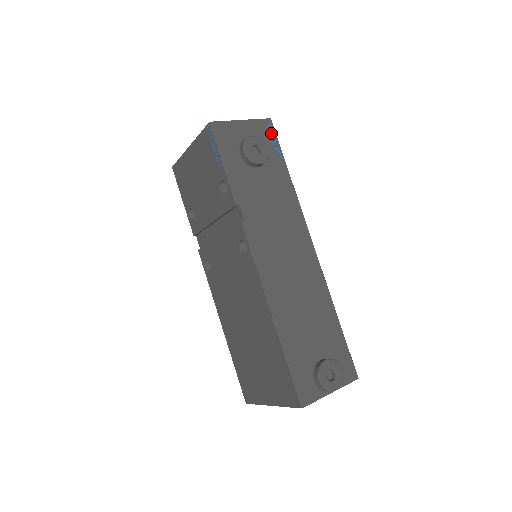
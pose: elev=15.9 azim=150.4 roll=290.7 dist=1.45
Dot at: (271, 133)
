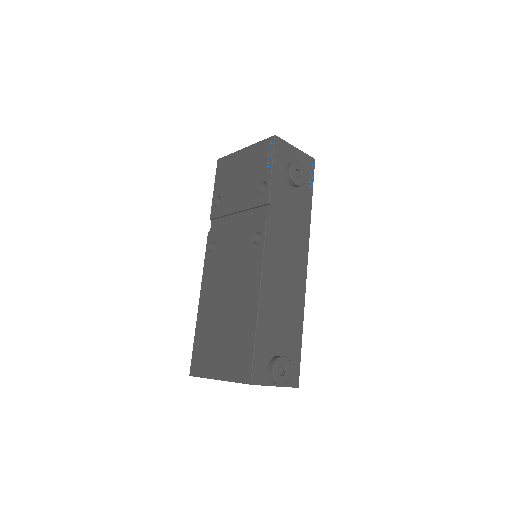
Dot at: (311, 169)
